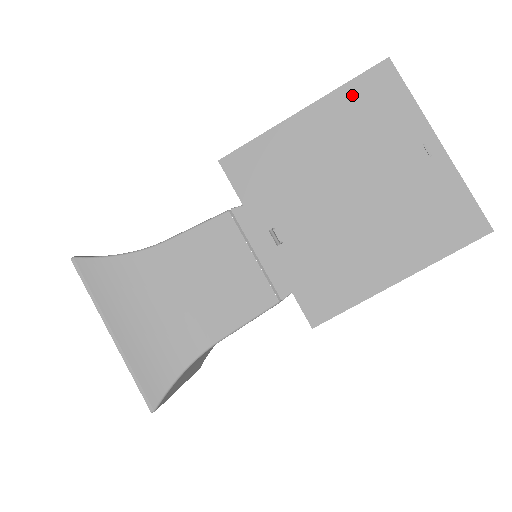
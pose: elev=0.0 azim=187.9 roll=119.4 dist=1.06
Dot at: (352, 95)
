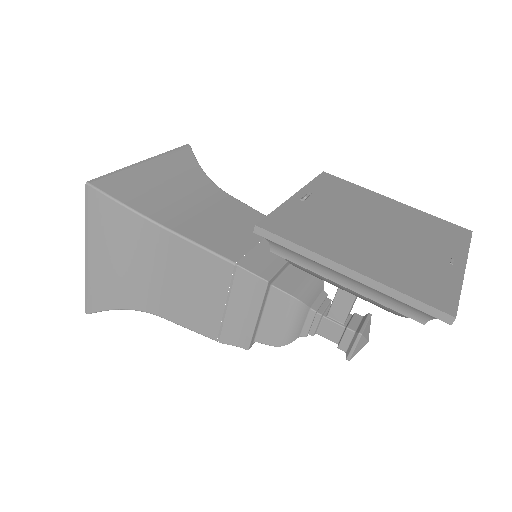
Dot at: (431, 219)
